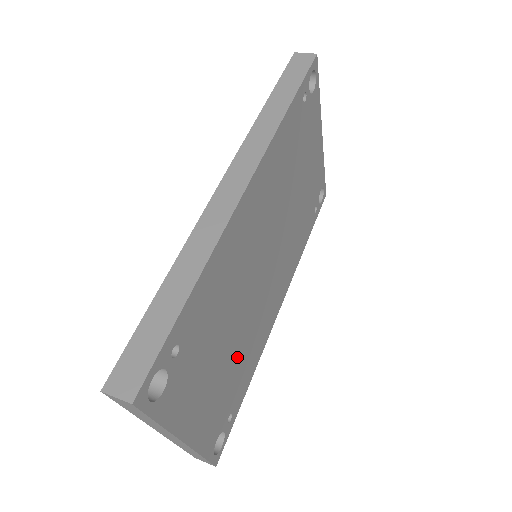
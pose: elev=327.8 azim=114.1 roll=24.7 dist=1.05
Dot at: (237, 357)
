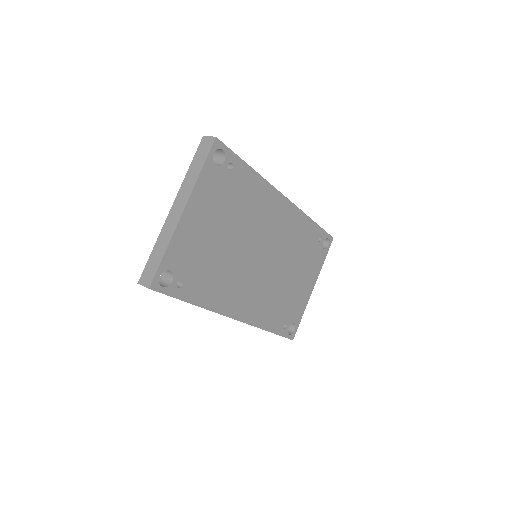
Dot at: (216, 259)
